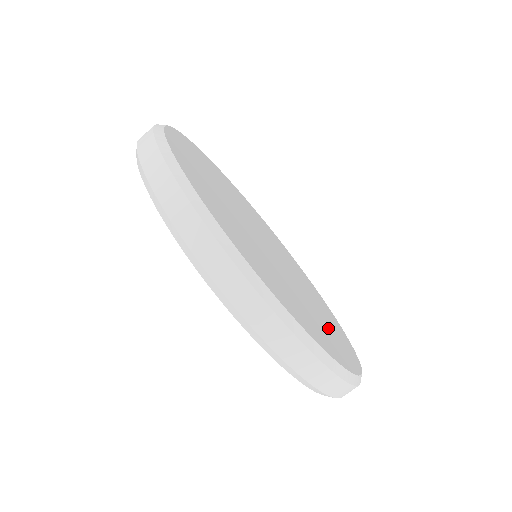
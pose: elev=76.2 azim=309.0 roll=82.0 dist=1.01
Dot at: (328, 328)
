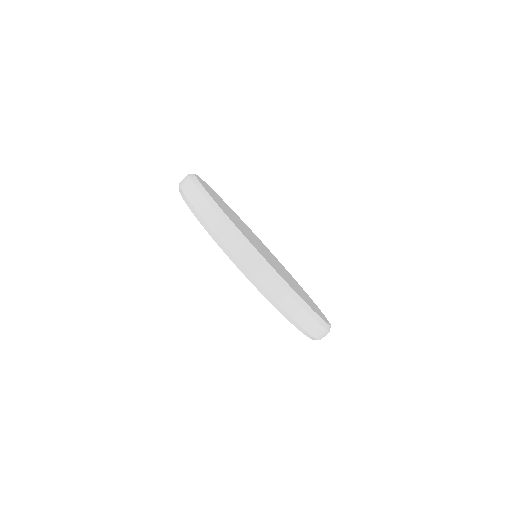
Dot at: occluded
